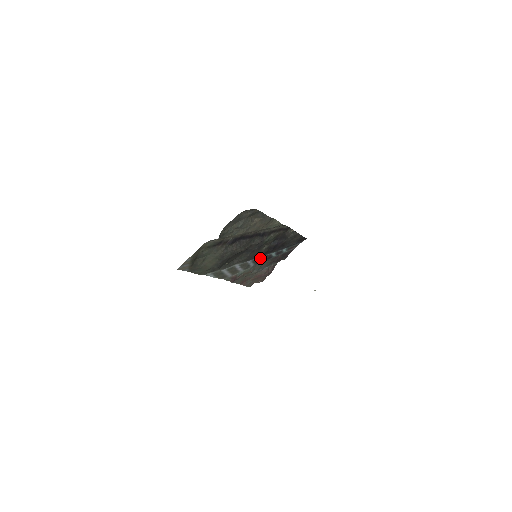
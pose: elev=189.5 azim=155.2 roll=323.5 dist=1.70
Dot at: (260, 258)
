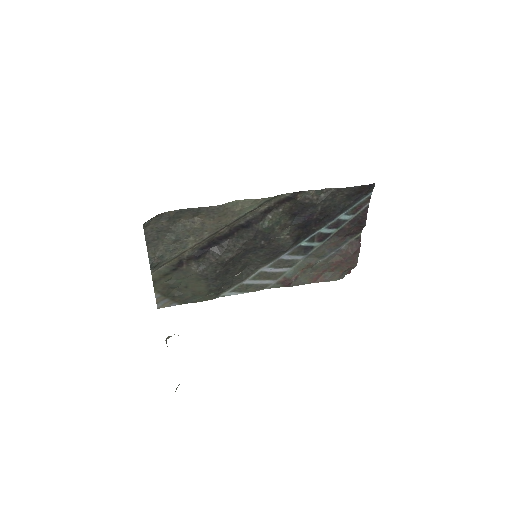
Dot at: (302, 245)
